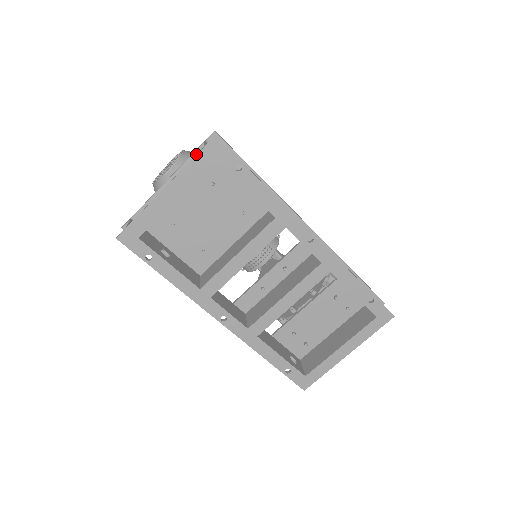
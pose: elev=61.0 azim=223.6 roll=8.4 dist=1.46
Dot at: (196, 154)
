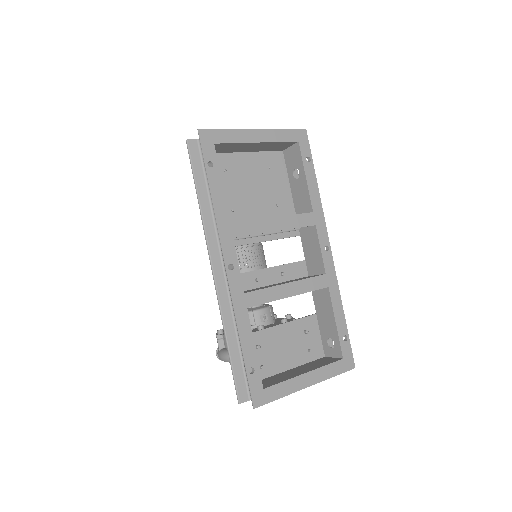
Dot at: occluded
